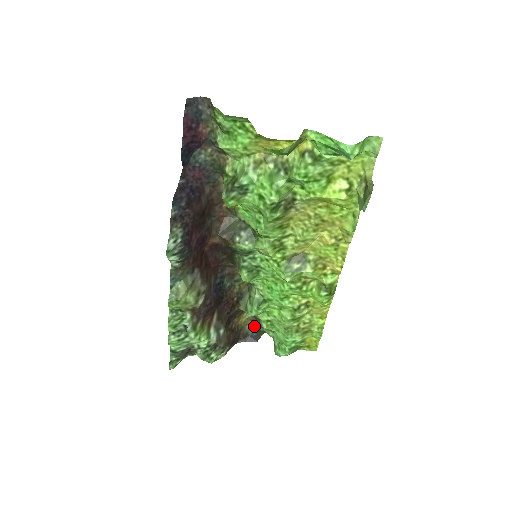
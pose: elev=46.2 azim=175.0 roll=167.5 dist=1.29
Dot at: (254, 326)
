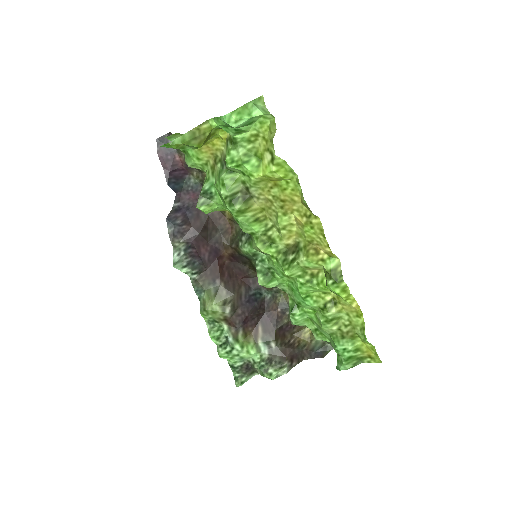
Dot at: (320, 341)
